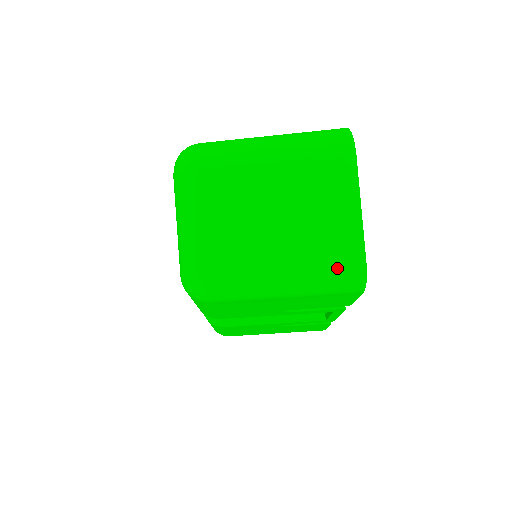
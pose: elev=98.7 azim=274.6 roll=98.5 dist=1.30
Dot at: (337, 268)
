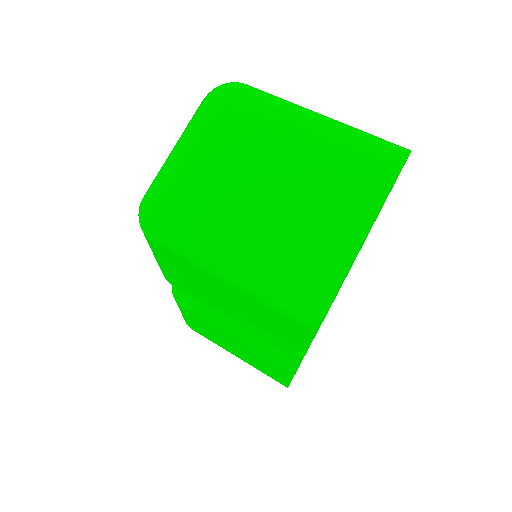
Dot at: (298, 282)
